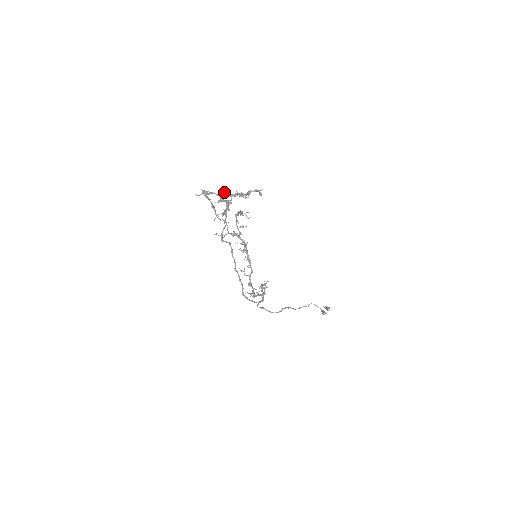
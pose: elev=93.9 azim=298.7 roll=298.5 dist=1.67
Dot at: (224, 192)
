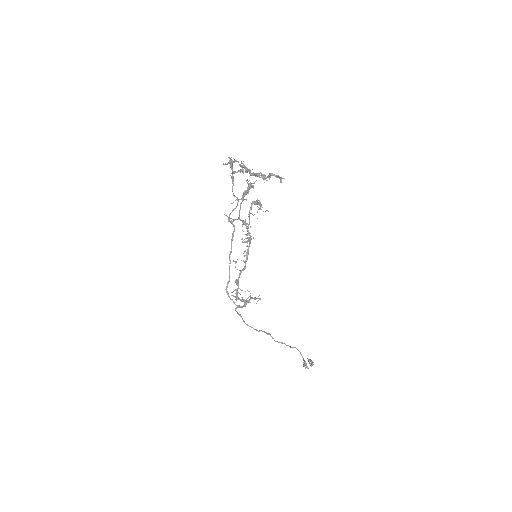
Dot at: (249, 169)
